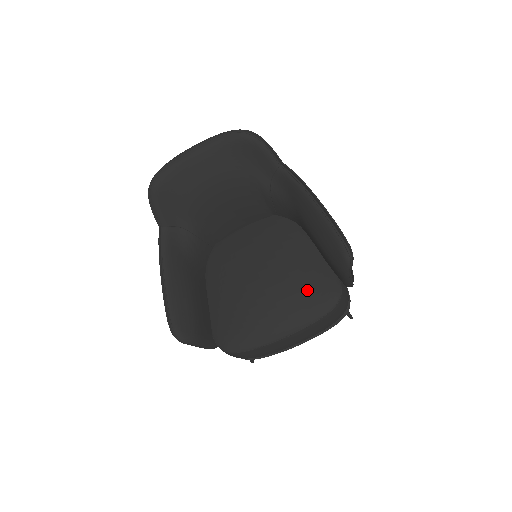
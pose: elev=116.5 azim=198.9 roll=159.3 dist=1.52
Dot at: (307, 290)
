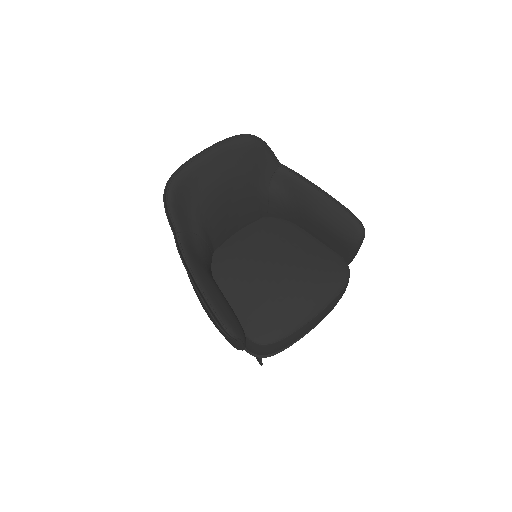
Dot at: (323, 270)
